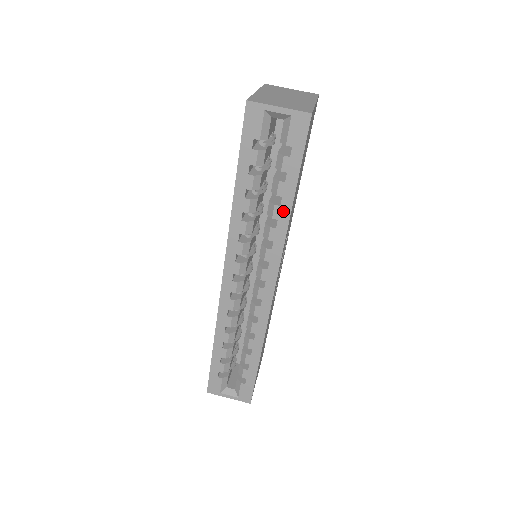
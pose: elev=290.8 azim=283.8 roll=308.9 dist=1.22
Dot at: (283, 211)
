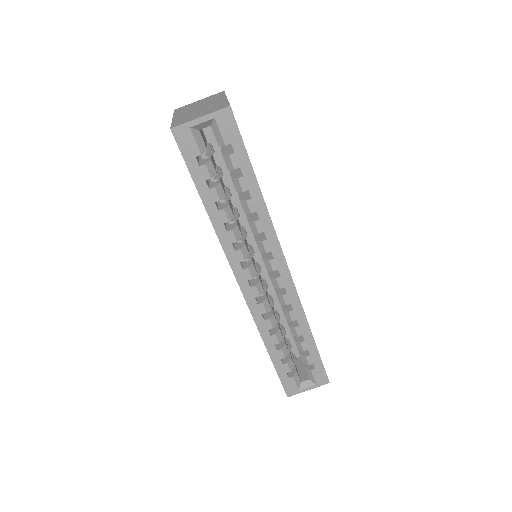
Dot at: (256, 201)
